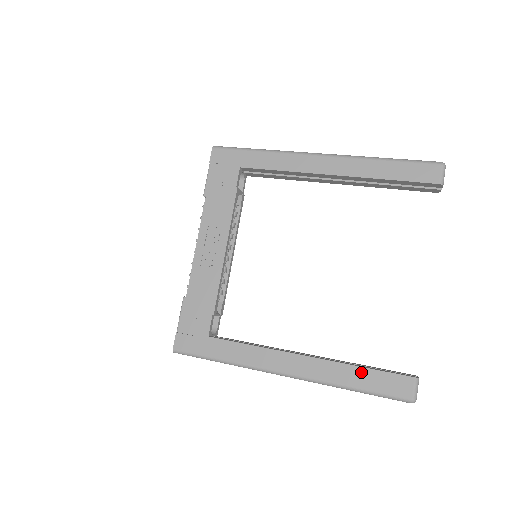
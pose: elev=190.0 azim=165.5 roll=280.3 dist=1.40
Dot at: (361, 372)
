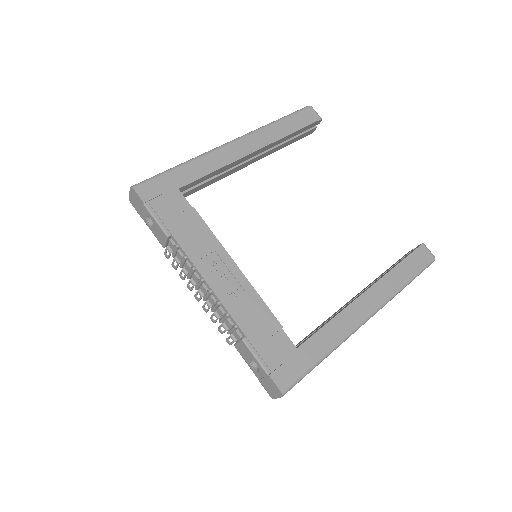
Dot at: (401, 267)
